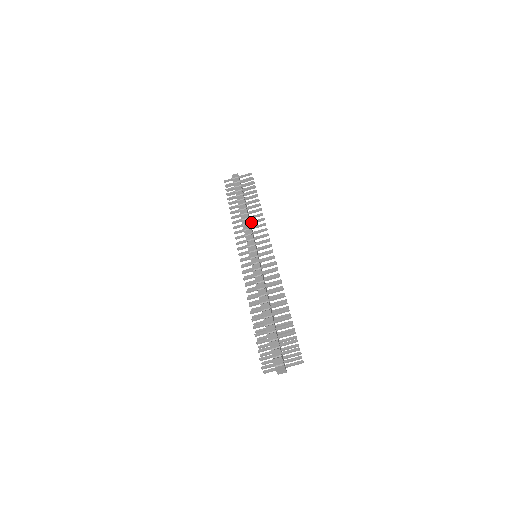
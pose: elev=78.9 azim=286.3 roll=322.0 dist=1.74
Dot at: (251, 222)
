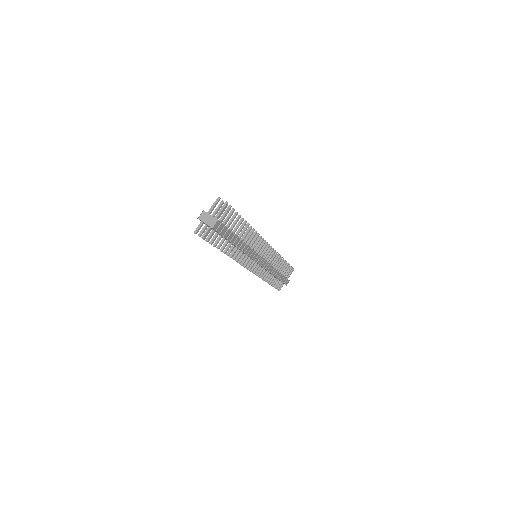
Dot at: occluded
